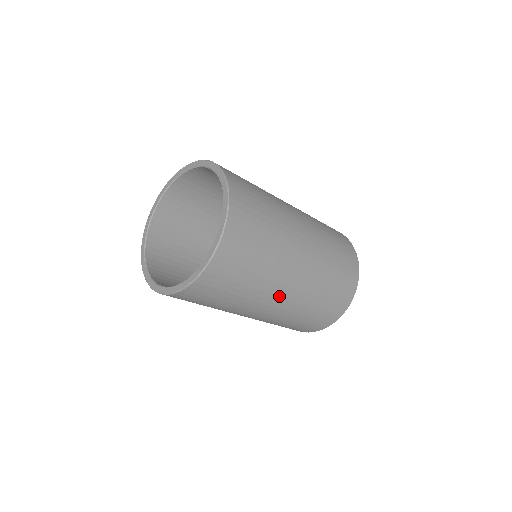
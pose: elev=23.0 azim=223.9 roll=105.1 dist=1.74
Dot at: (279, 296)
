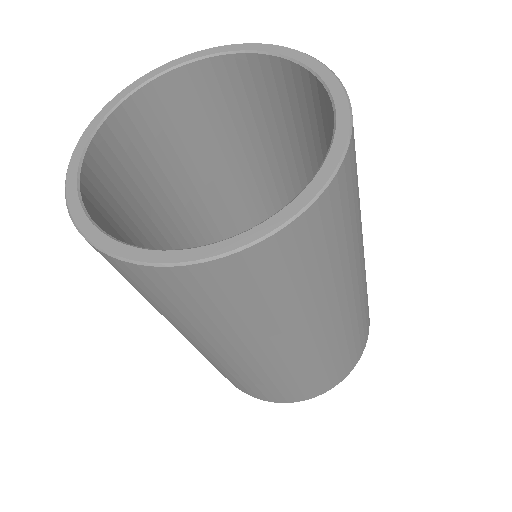
Dot at: (277, 349)
